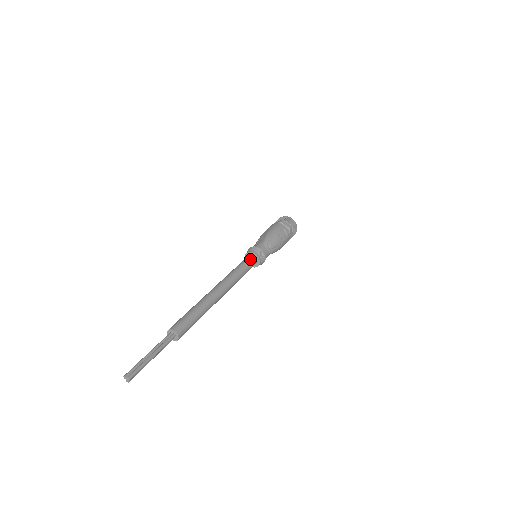
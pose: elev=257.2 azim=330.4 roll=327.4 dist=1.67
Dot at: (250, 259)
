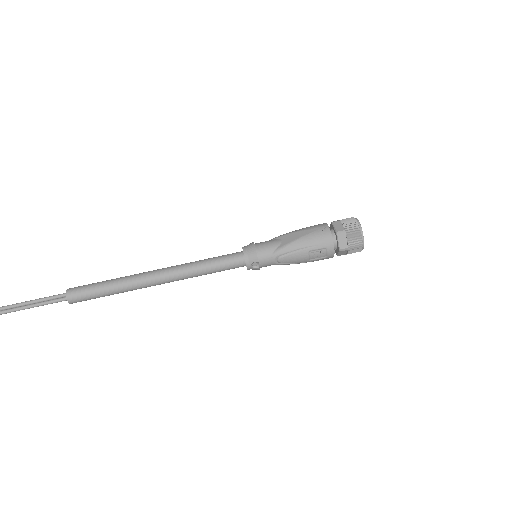
Dot at: (234, 261)
